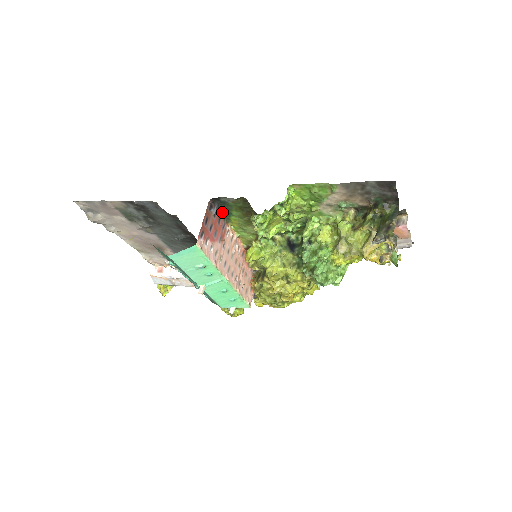
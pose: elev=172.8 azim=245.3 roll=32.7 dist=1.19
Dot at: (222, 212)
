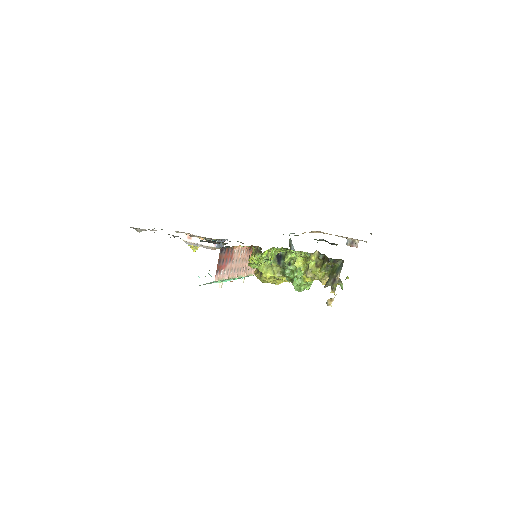
Dot at: occluded
